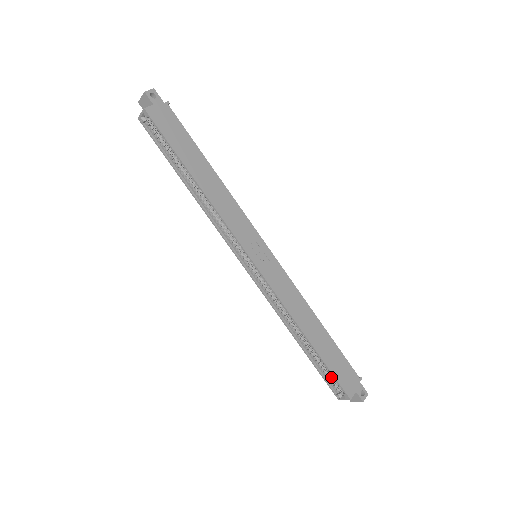
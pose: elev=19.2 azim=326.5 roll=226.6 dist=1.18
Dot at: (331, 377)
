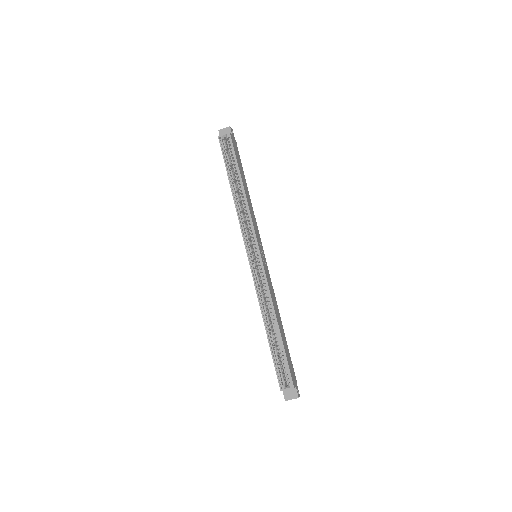
Dot at: (281, 368)
